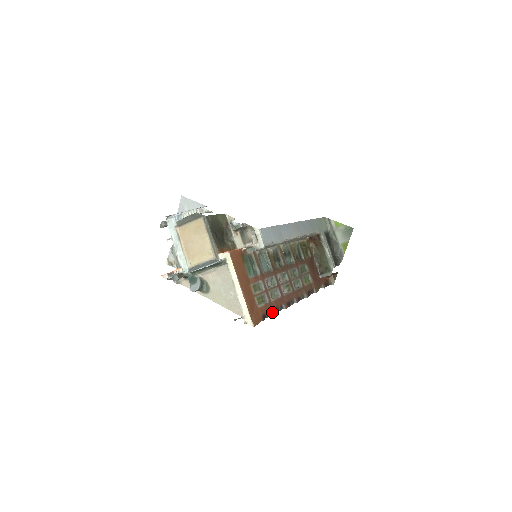
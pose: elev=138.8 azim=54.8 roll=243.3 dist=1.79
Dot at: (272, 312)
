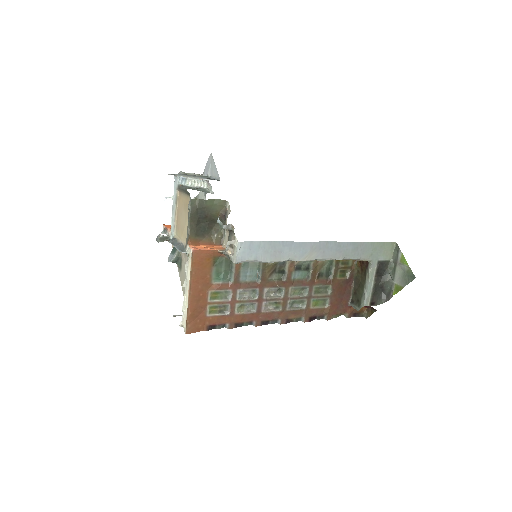
Dot at: (228, 325)
